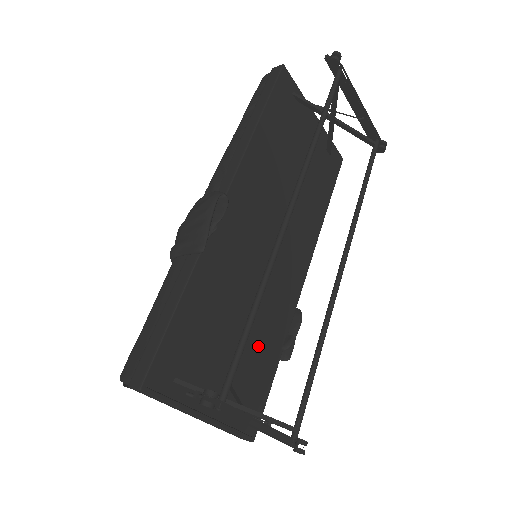
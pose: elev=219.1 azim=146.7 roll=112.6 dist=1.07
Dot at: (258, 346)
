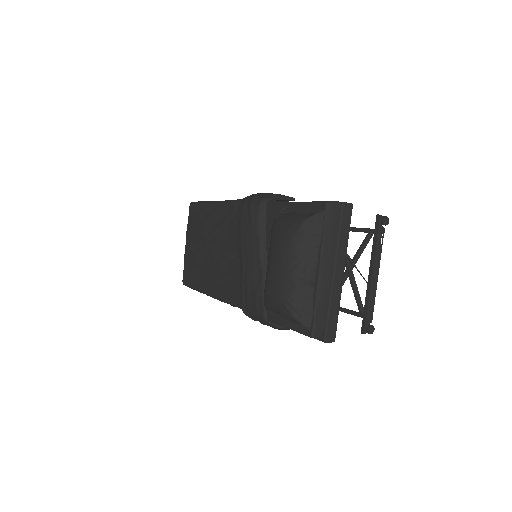
Dot at: occluded
